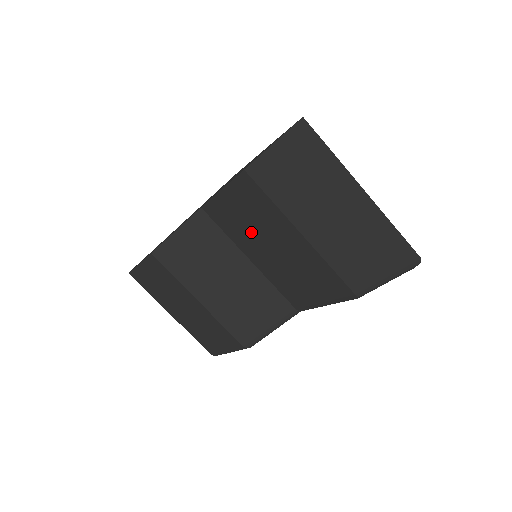
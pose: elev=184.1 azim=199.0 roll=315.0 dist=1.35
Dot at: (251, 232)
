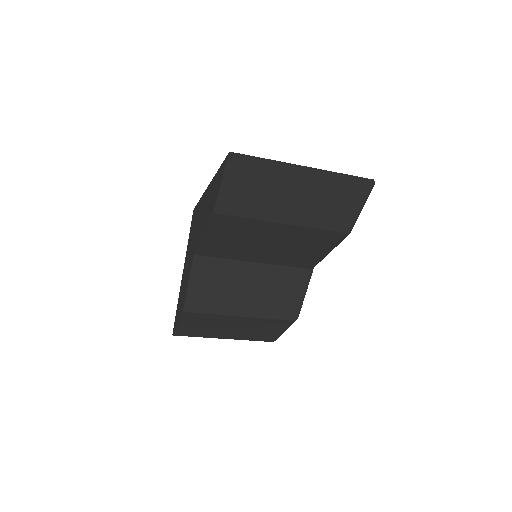
Dot at: (244, 245)
